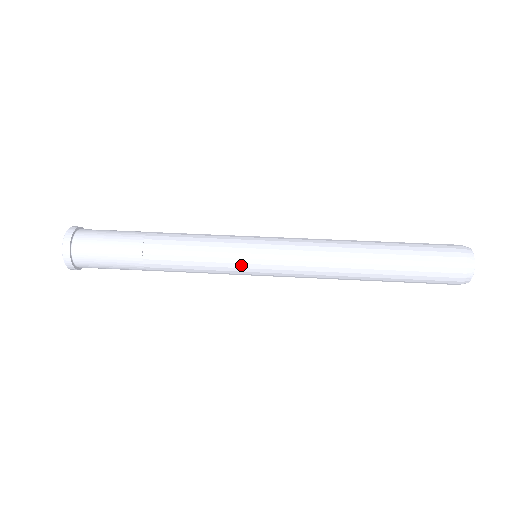
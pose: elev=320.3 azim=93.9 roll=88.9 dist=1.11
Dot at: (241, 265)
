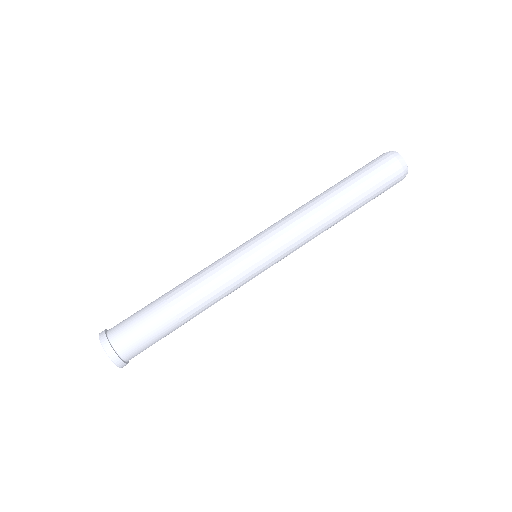
Dot at: occluded
